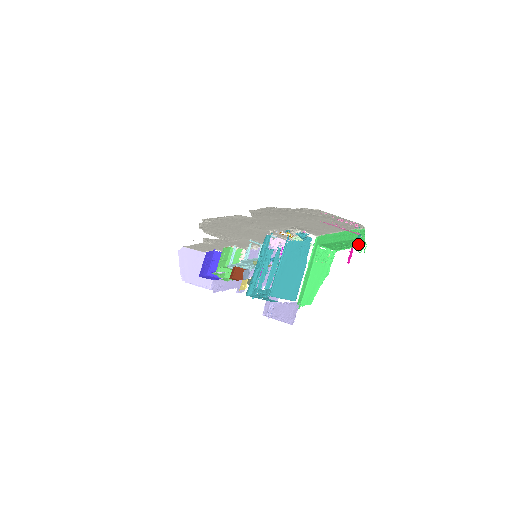
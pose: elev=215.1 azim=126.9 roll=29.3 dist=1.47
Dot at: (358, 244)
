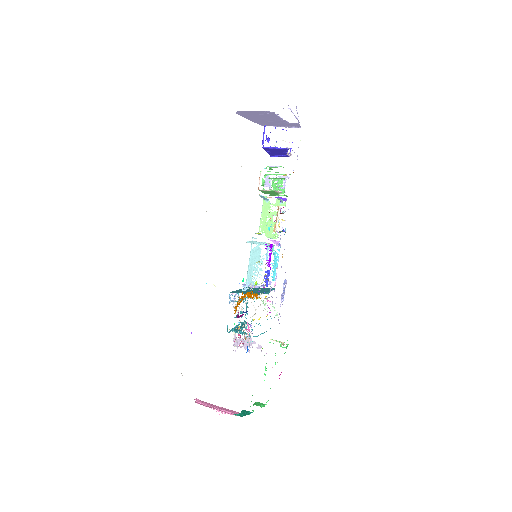
Dot at: occluded
